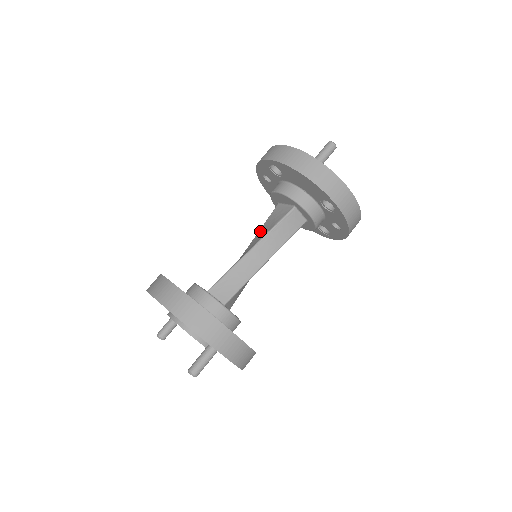
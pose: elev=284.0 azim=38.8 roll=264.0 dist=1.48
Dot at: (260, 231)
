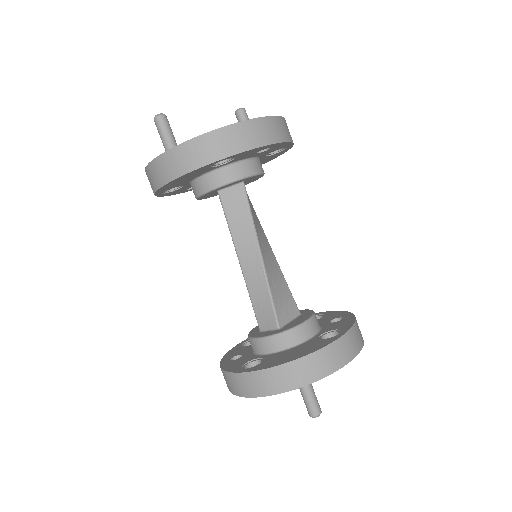
Dot at: occluded
